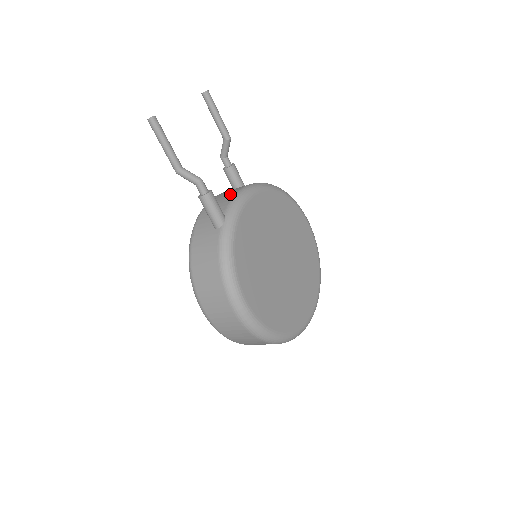
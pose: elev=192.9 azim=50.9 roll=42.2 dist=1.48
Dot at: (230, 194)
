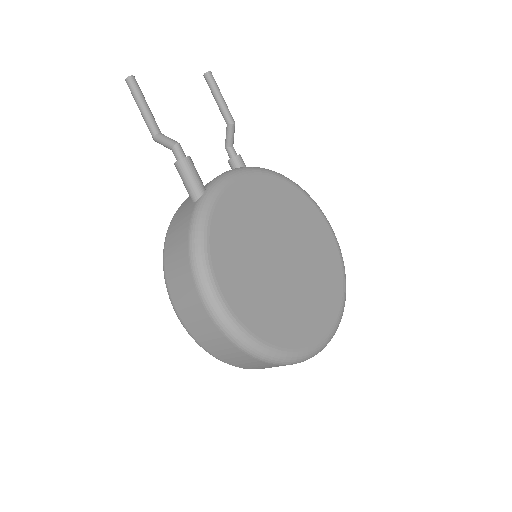
Dot at: occluded
